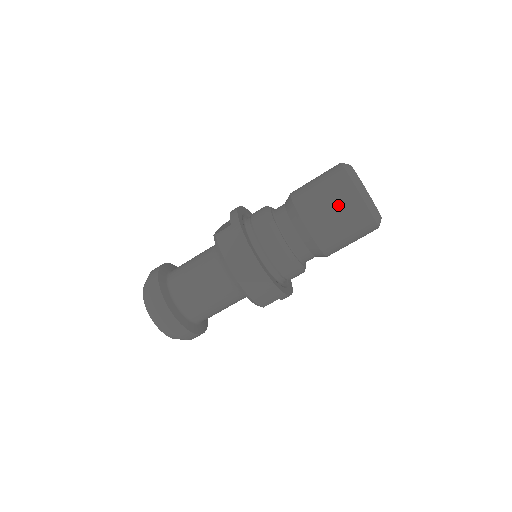
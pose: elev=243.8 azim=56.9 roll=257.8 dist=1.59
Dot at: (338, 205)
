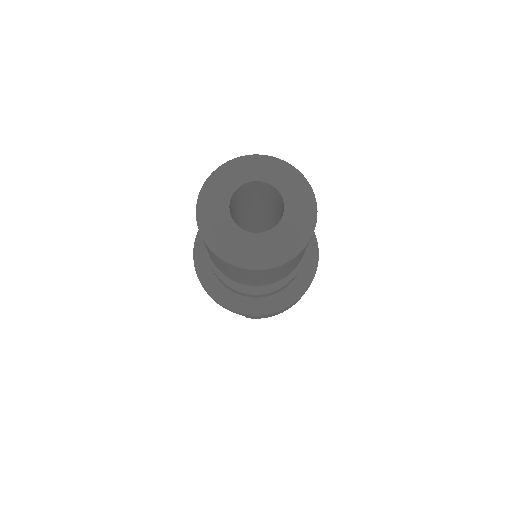
Dot at: (288, 268)
